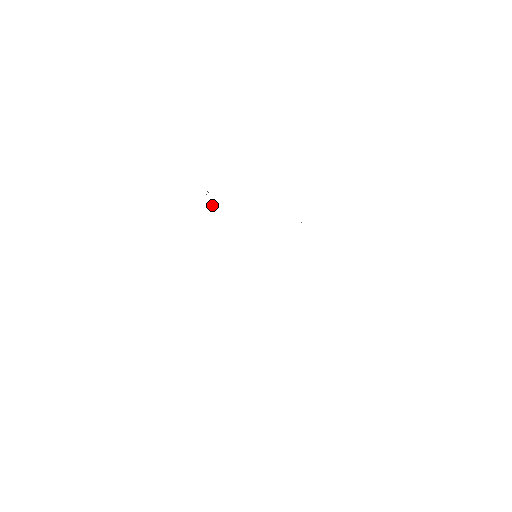
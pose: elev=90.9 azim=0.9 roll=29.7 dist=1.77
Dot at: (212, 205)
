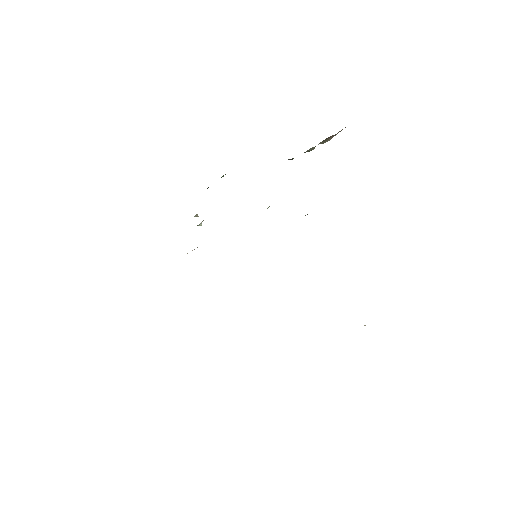
Dot at: (199, 225)
